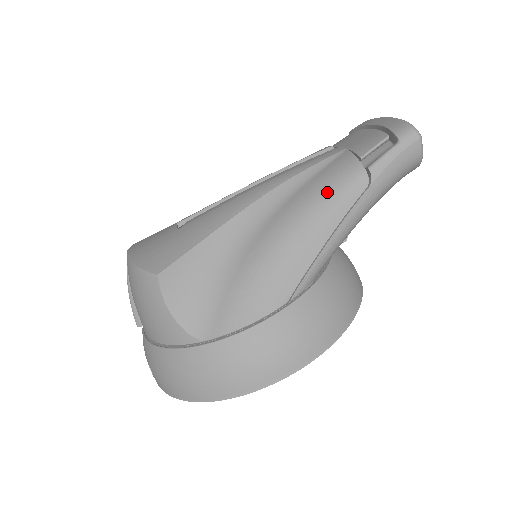
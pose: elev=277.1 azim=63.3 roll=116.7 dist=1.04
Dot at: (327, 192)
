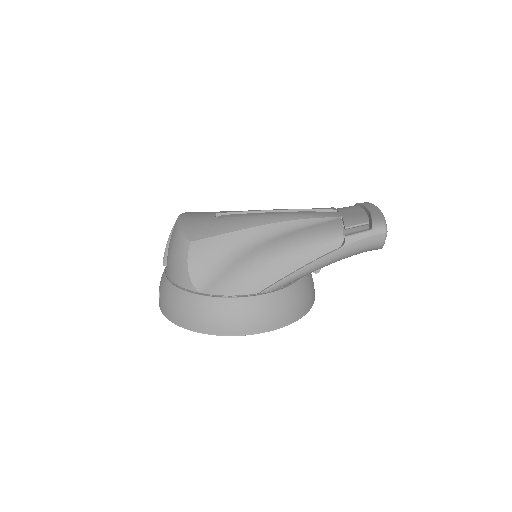
Dot at: (314, 239)
